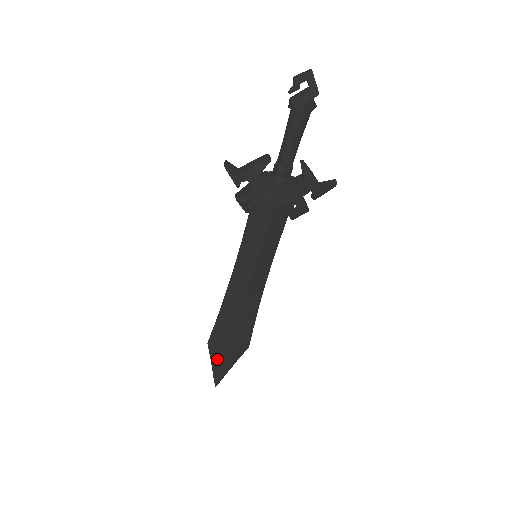
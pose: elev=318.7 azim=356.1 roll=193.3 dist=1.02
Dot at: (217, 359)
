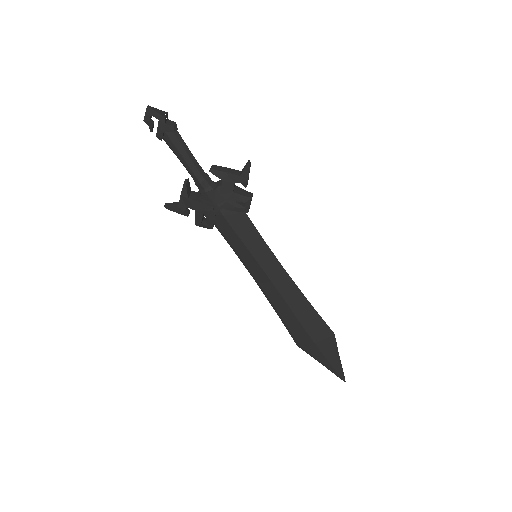
Dot at: (317, 356)
